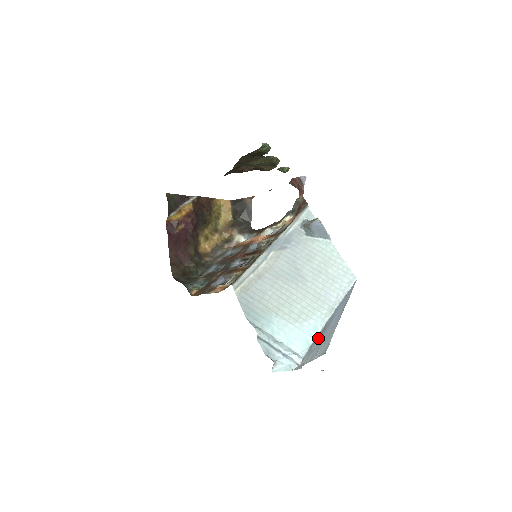
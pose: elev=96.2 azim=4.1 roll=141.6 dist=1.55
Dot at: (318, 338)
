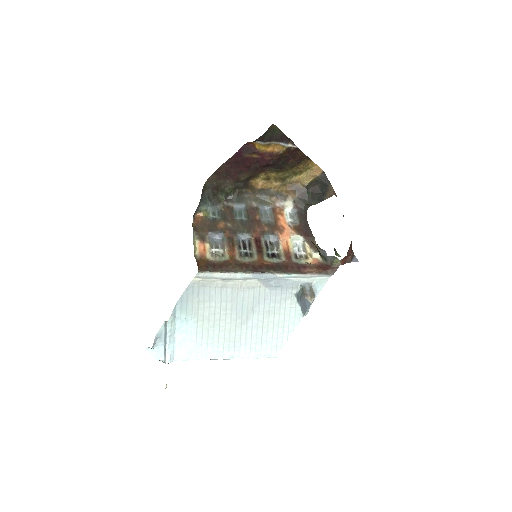
Dot at: occluded
